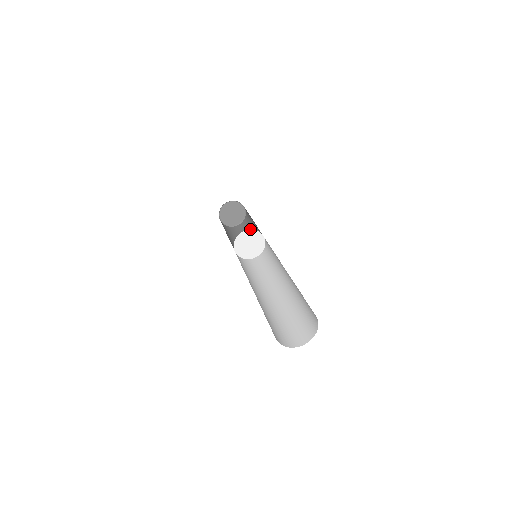
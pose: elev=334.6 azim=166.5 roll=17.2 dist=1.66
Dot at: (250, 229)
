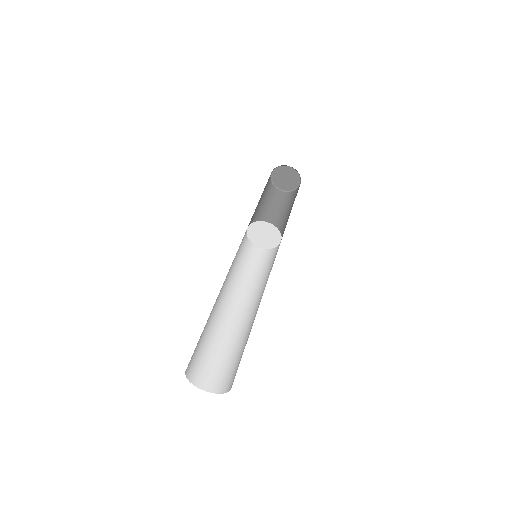
Dot at: (259, 221)
